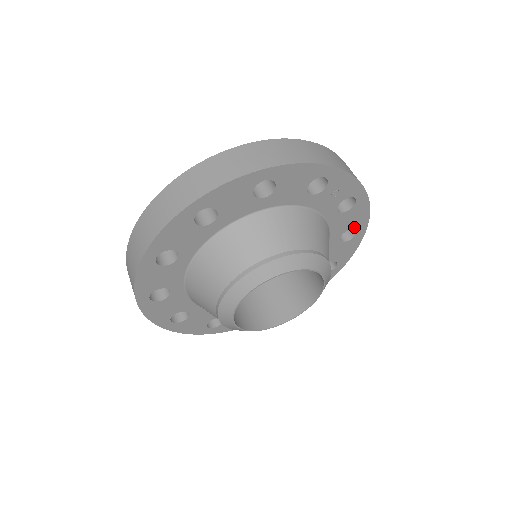
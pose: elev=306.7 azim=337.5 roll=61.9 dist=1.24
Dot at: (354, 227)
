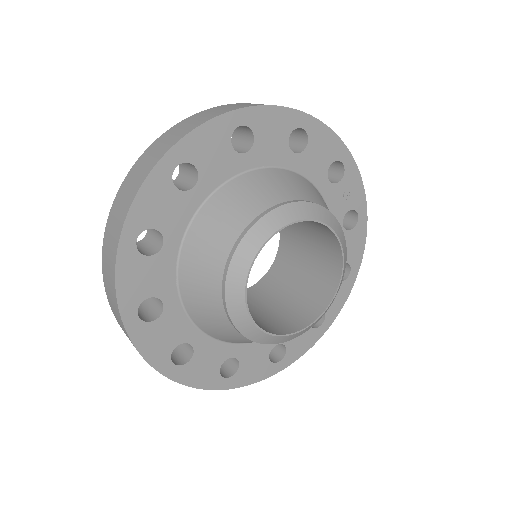
Dot at: (349, 262)
